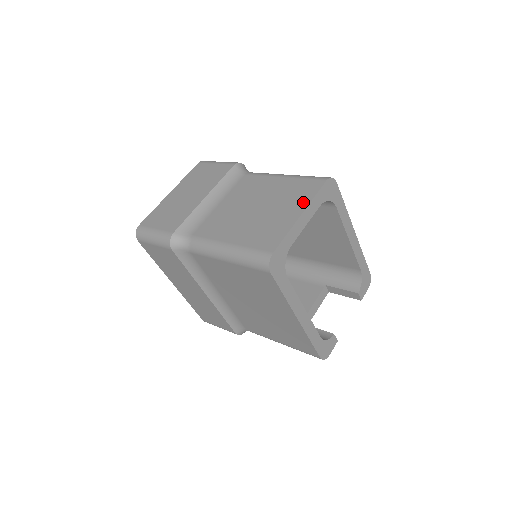
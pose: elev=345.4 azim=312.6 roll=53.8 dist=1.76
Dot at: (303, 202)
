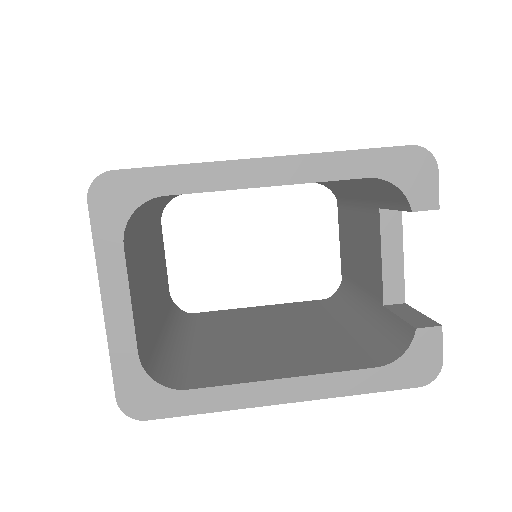
Dot at: occluded
